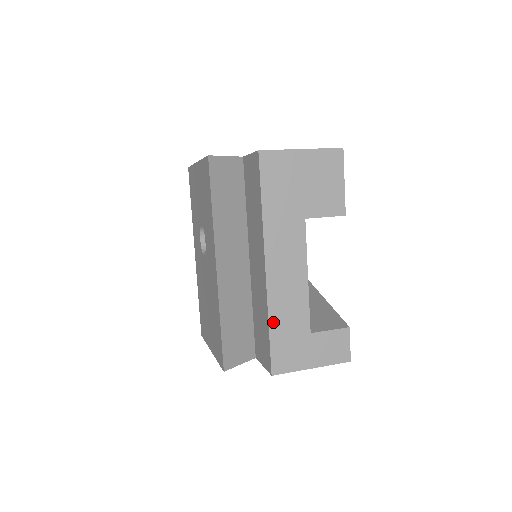
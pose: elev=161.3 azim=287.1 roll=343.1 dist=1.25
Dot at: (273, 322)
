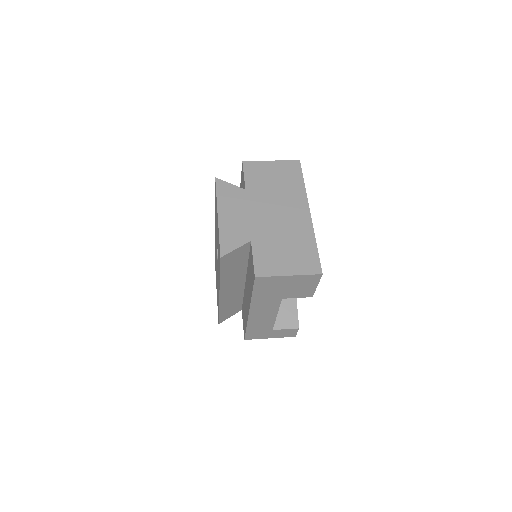
Dot at: (249, 327)
